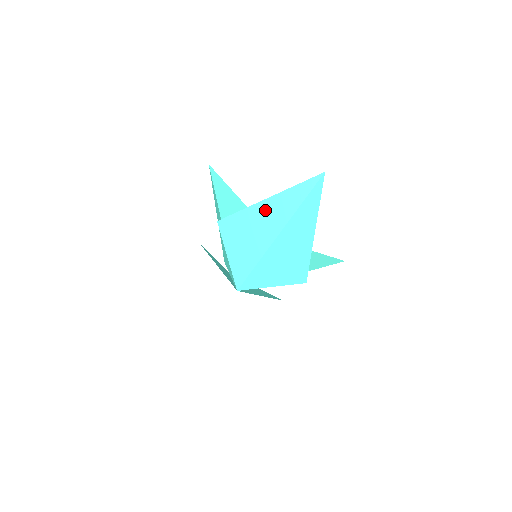
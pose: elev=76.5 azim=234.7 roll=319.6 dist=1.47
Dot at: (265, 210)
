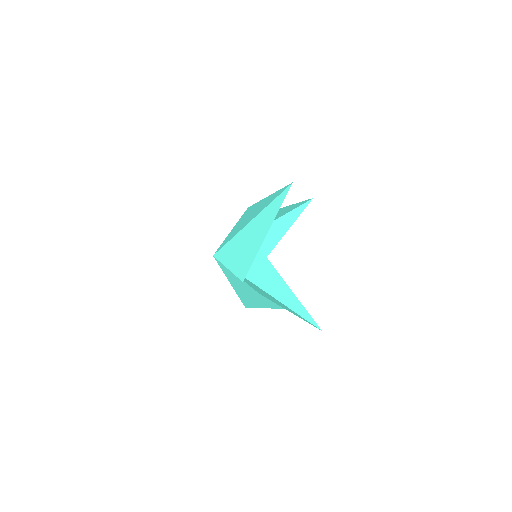
Dot at: (260, 205)
